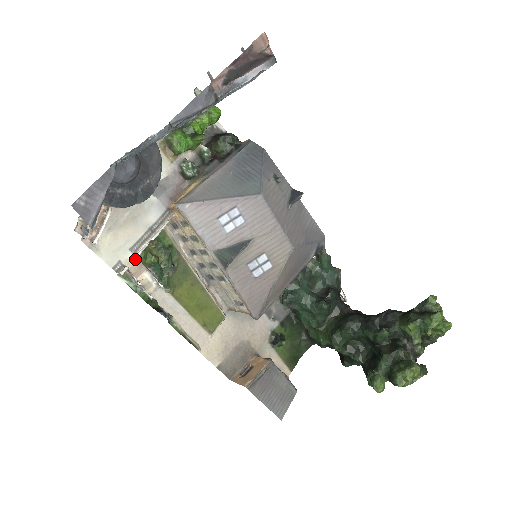
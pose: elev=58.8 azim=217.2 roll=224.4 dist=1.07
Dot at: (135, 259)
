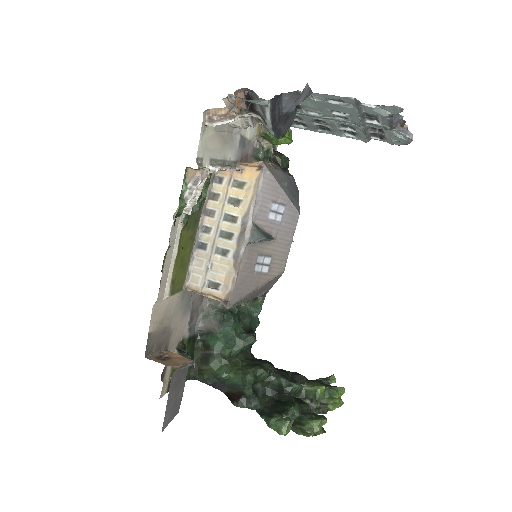
Dot at: occluded
